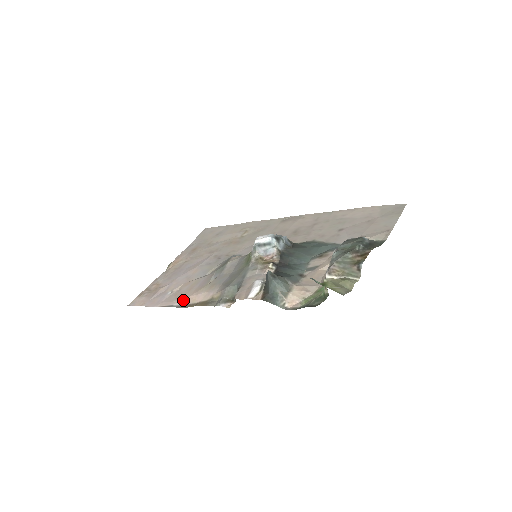
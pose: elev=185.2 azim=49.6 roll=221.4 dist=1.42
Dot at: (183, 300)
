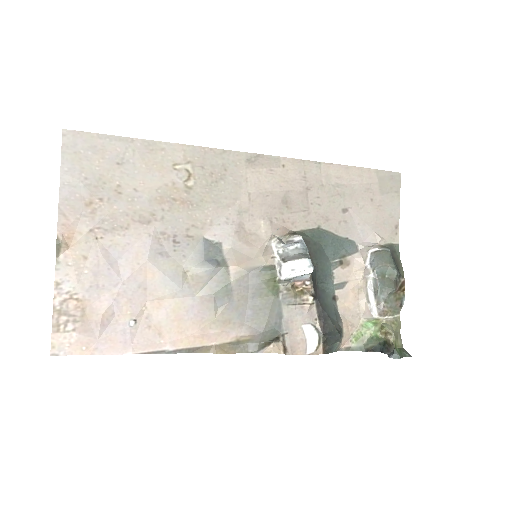
Dot at: (180, 342)
